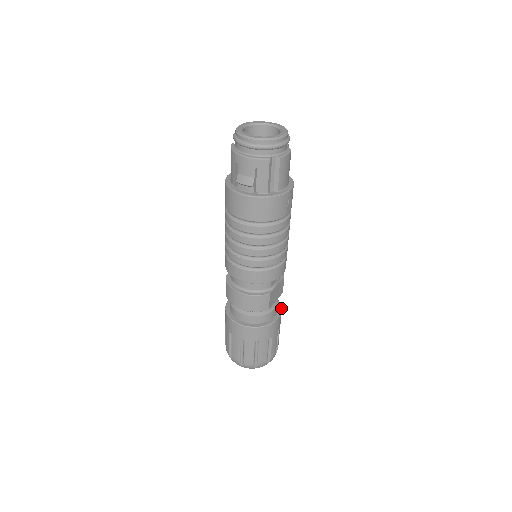
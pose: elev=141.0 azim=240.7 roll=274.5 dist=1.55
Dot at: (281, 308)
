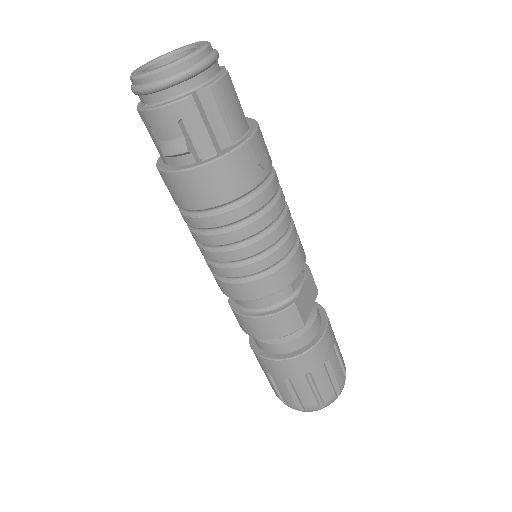
Dot at: (326, 314)
